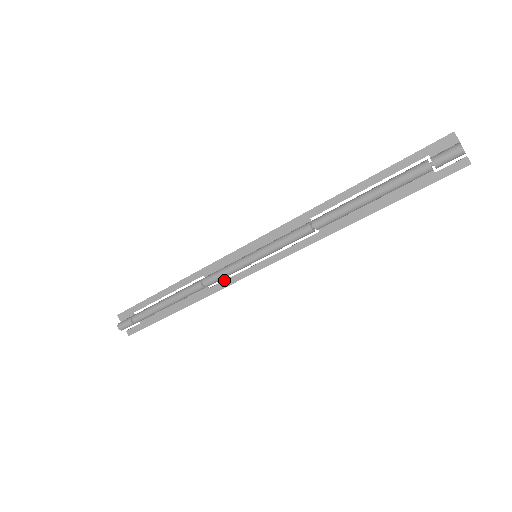
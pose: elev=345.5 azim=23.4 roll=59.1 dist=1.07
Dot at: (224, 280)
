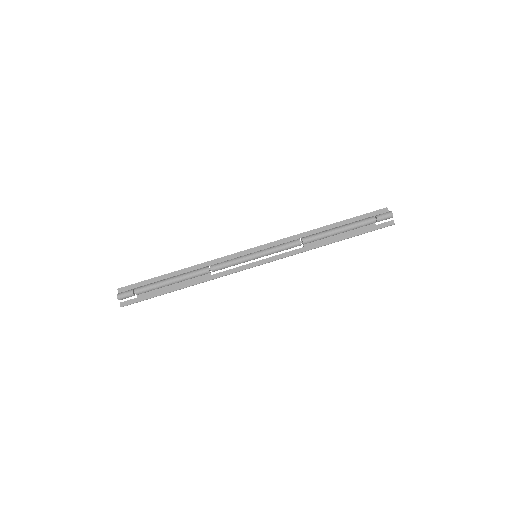
Dot at: (226, 270)
